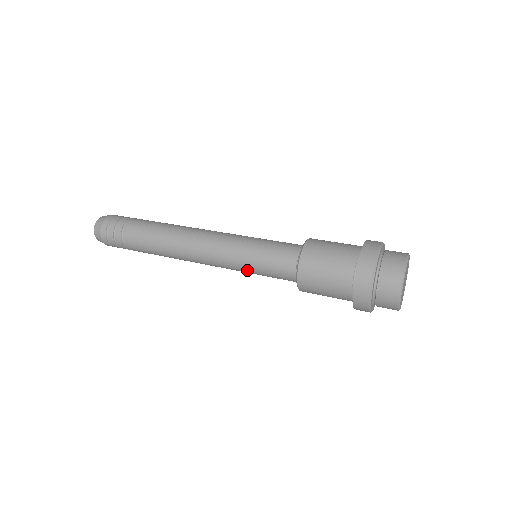
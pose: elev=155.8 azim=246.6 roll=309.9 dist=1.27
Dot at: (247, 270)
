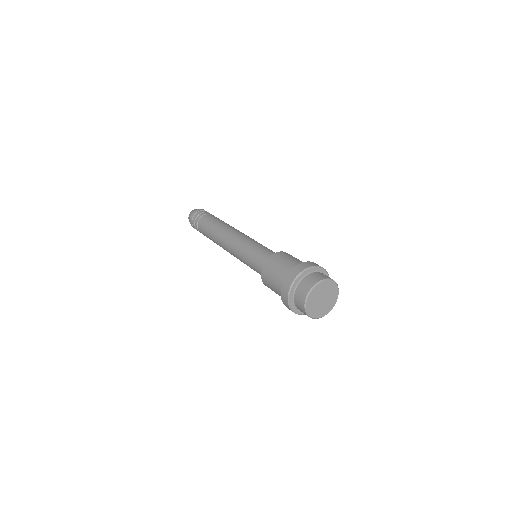
Dot at: (245, 262)
